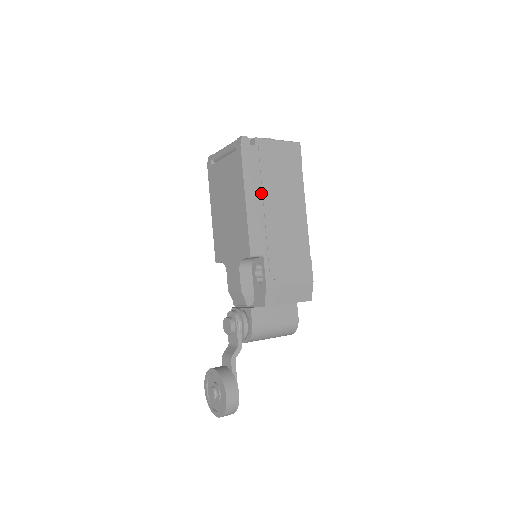
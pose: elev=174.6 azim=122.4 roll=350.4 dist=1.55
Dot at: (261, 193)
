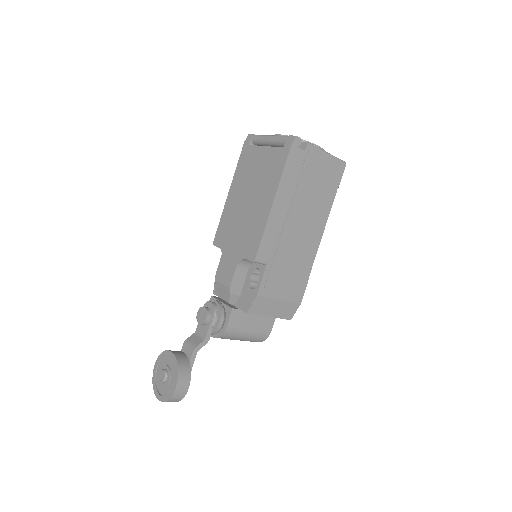
Dot at: (290, 201)
